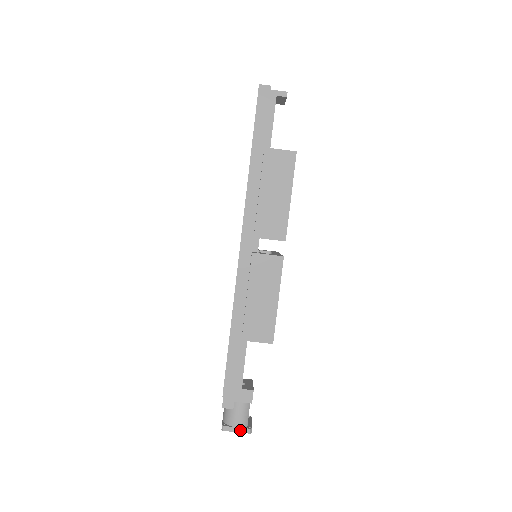
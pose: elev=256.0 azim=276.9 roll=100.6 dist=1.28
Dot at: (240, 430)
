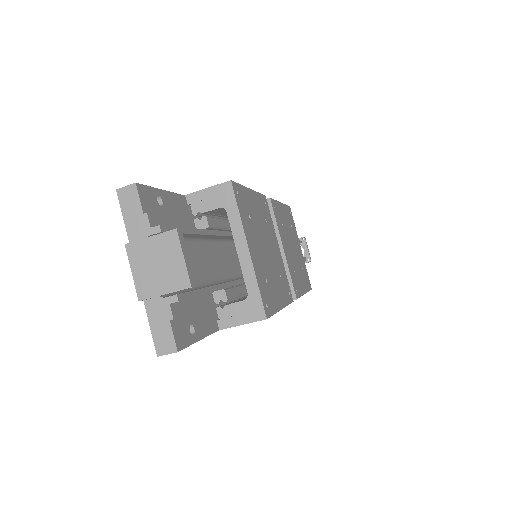
Dot at: occluded
